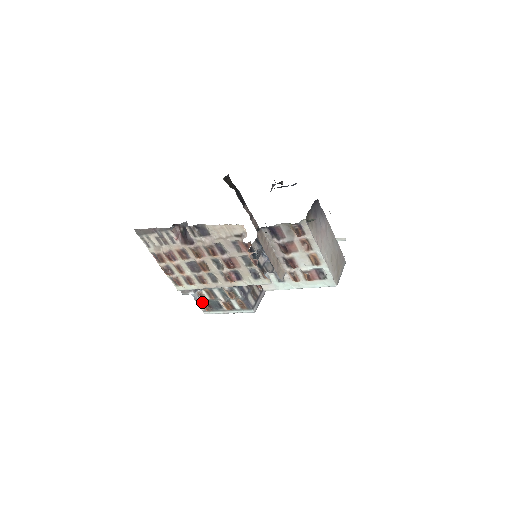
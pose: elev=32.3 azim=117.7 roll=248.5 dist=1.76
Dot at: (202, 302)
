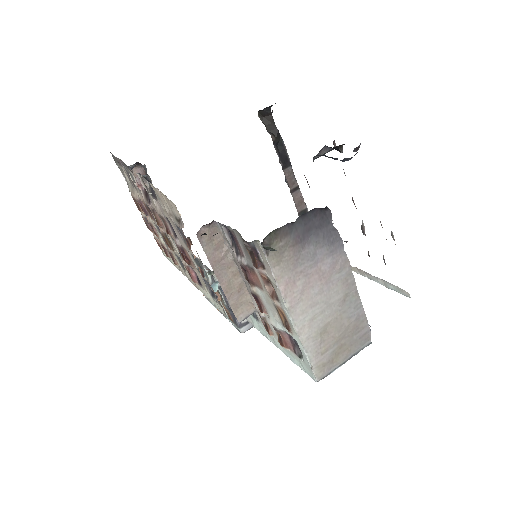
Dot at: occluded
